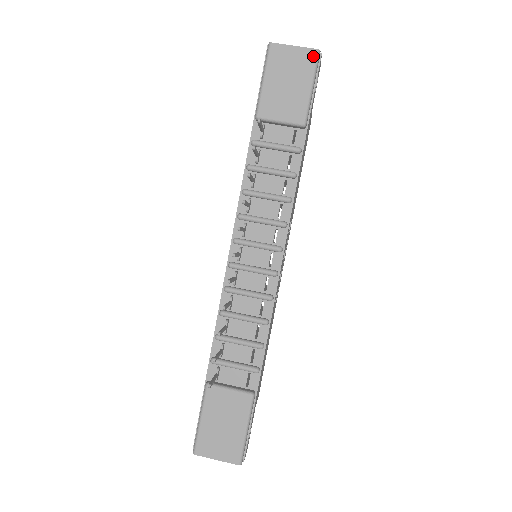
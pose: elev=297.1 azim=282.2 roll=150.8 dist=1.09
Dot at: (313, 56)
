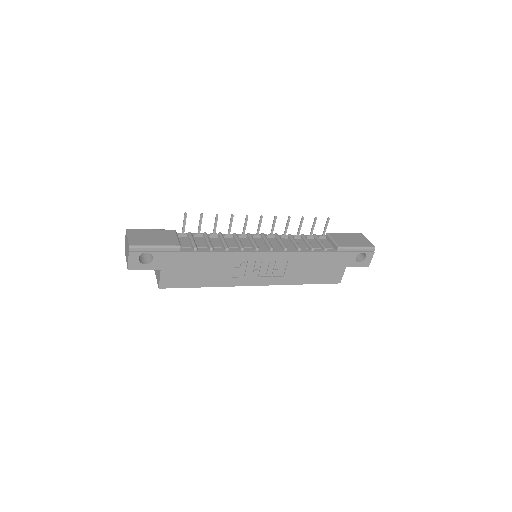
Dot at: (371, 246)
